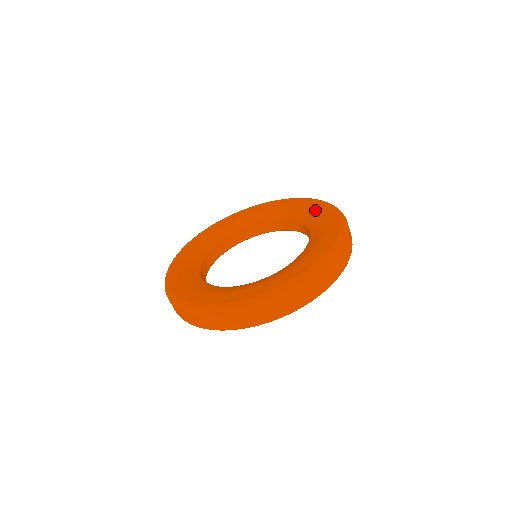
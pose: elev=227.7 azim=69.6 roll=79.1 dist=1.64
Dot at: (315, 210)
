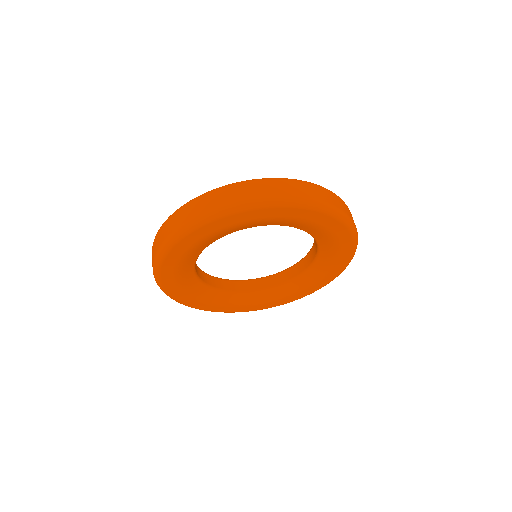
Dot at: occluded
